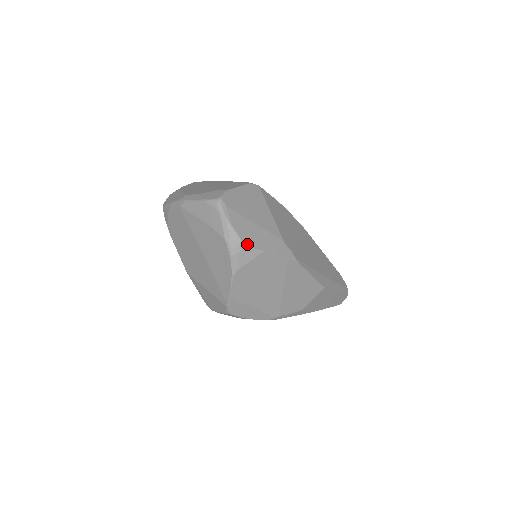
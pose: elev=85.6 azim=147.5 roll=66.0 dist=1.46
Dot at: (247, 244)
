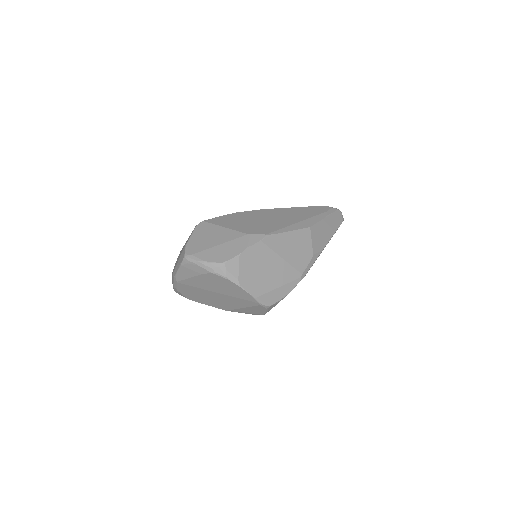
Dot at: (225, 261)
